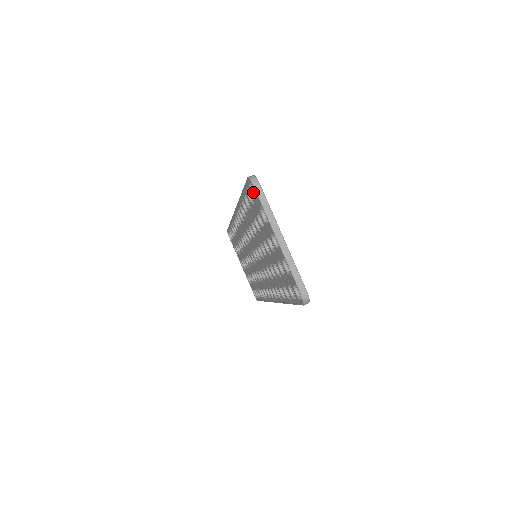
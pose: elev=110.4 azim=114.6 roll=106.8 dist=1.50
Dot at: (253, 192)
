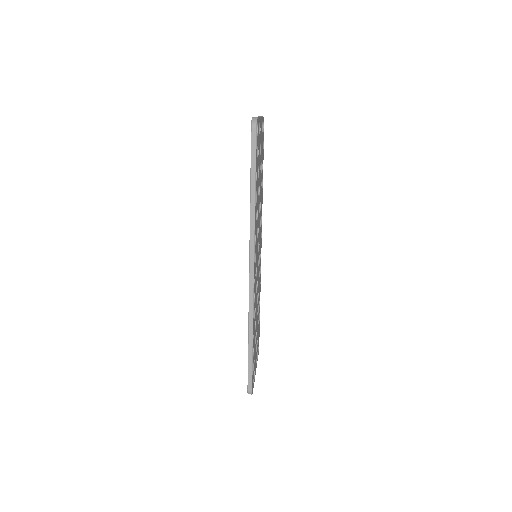
Dot at: occluded
